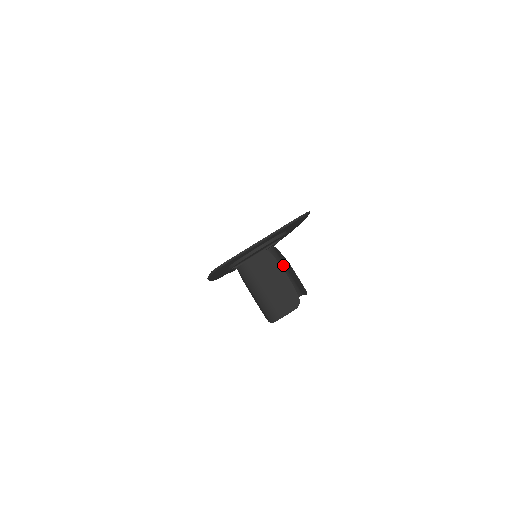
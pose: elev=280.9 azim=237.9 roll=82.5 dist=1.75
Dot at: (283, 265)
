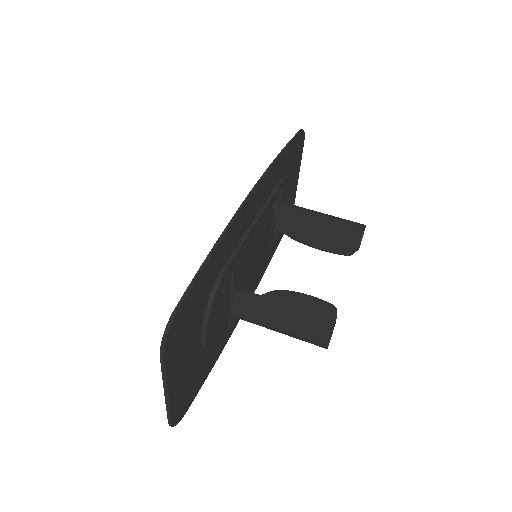
Dot at: (308, 211)
